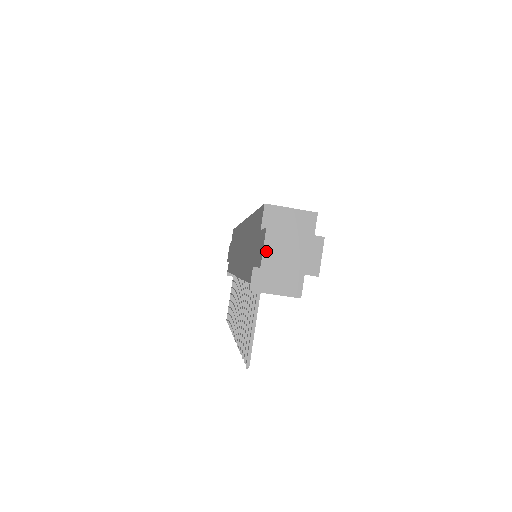
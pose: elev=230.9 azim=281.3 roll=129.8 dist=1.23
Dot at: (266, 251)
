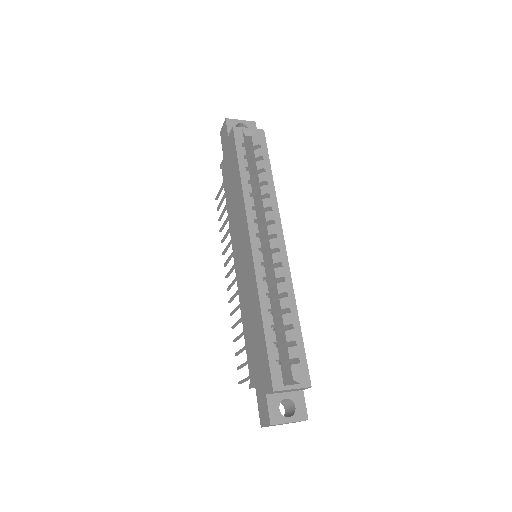
Dot at: (267, 426)
